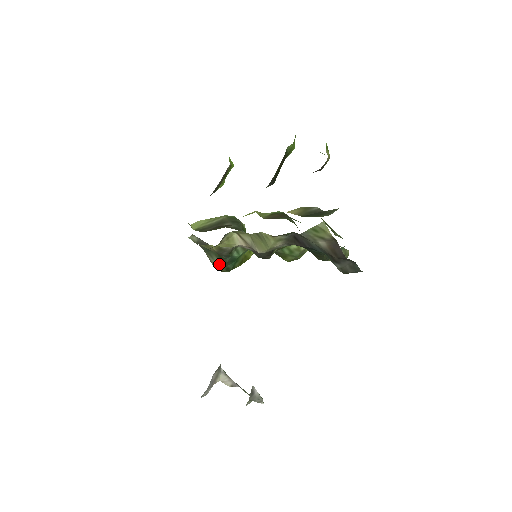
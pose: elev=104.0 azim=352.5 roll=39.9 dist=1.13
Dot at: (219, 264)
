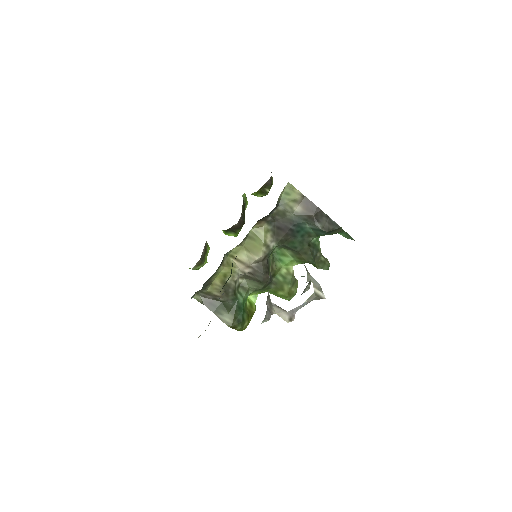
Dot at: (229, 317)
